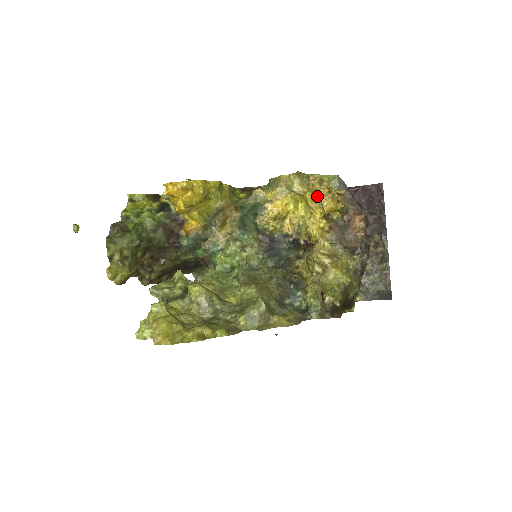
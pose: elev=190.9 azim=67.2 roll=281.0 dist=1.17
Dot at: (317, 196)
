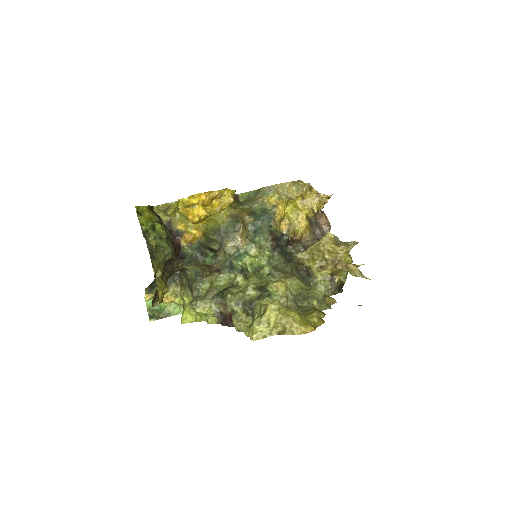
Dot at: (306, 200)
